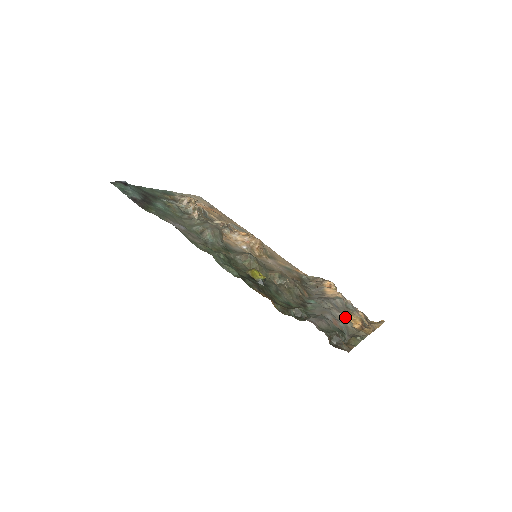
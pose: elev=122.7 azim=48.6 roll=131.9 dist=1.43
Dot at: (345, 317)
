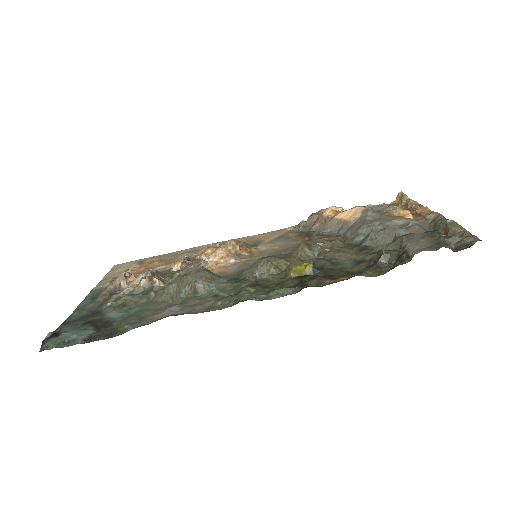
Dot at: (400, 219)
